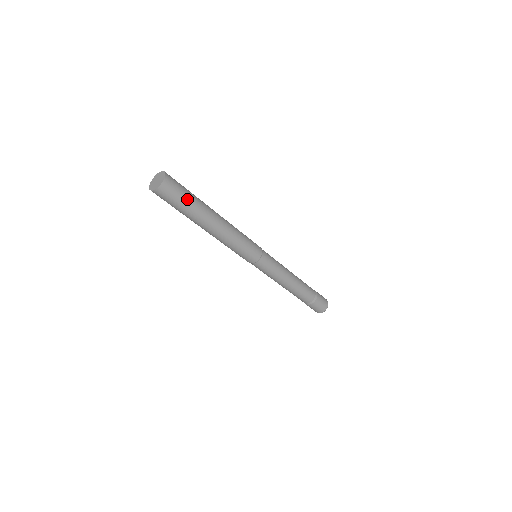
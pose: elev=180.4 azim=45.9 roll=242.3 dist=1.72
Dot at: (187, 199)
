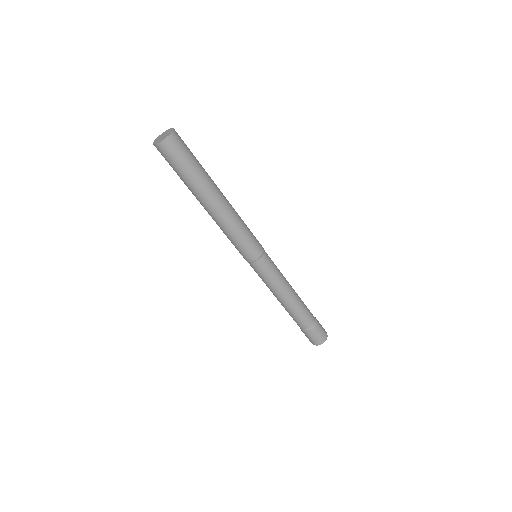
Dot at: (193, 162)
